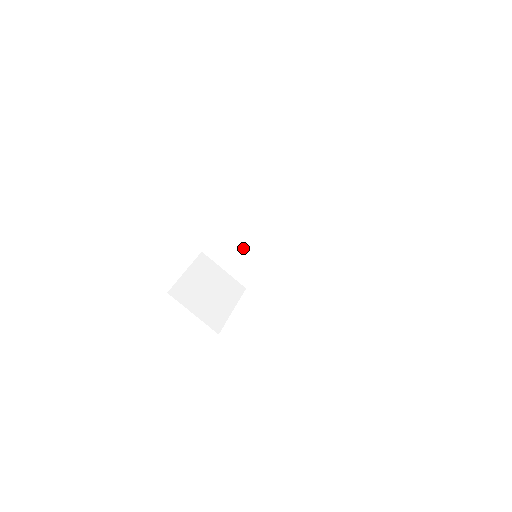
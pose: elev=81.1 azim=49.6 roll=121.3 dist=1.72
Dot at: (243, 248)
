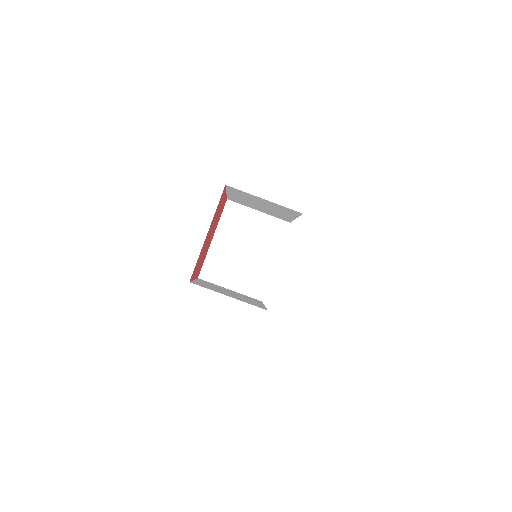
Dot at: (260, 205)
